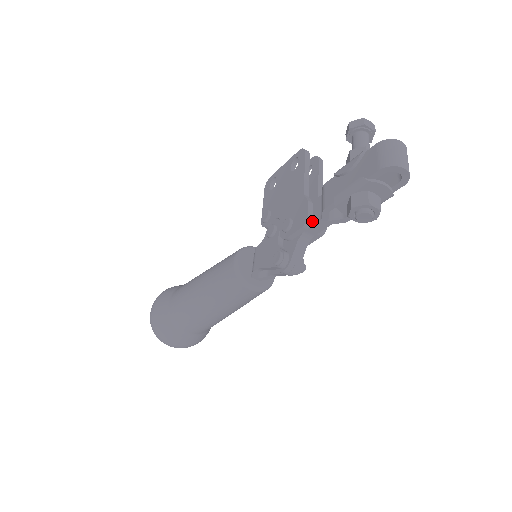
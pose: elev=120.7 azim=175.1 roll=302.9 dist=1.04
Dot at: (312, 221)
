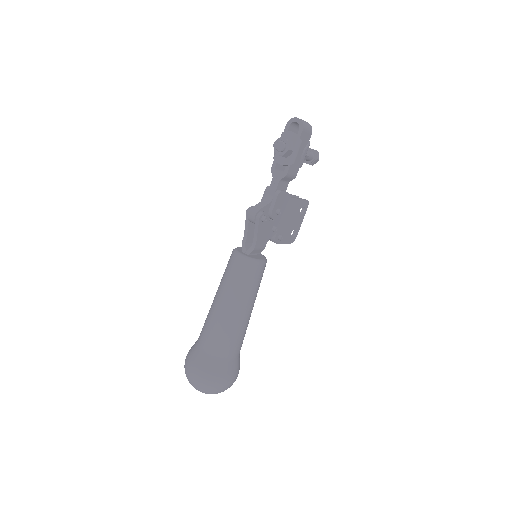
Dot at: (271, 187)
